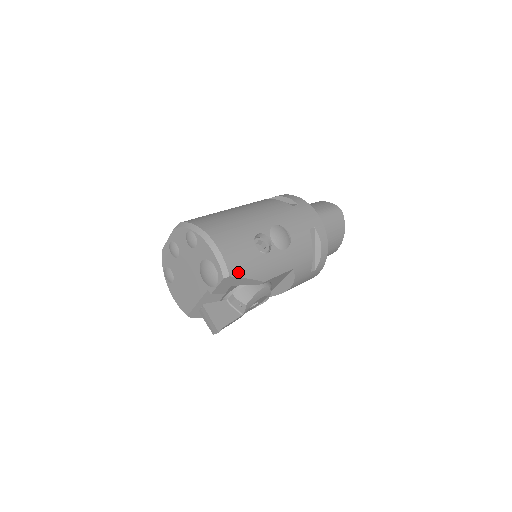
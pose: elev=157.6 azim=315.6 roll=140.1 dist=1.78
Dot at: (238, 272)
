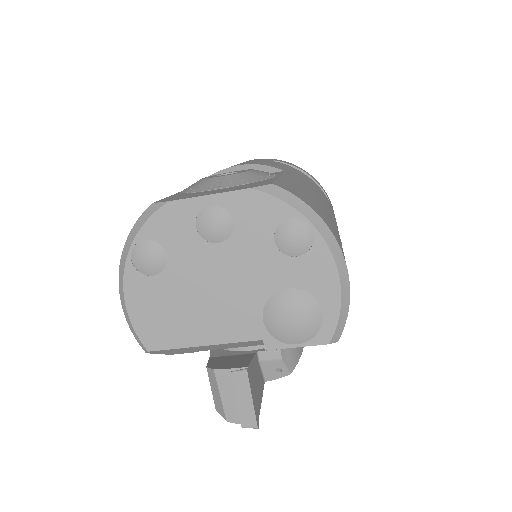
Dot at: occluded
